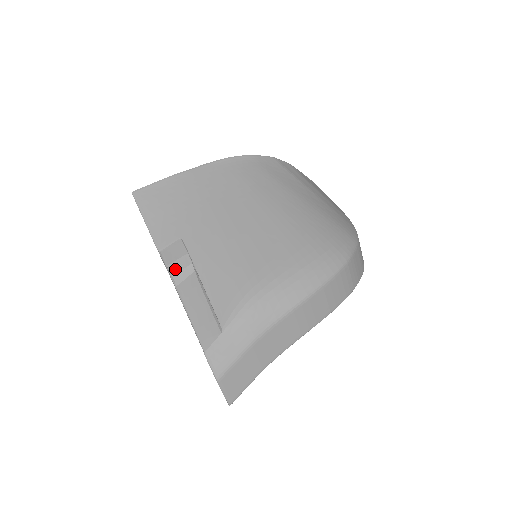
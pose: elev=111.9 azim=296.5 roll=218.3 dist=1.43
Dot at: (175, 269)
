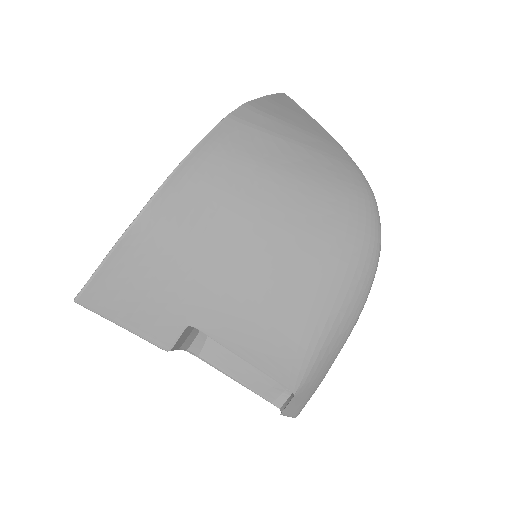
Dot at: (188, 344)
